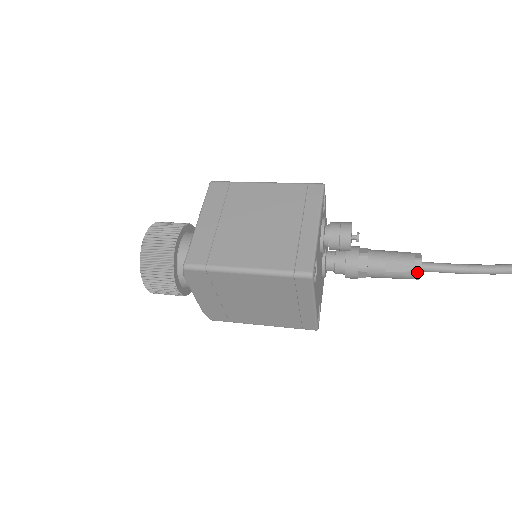
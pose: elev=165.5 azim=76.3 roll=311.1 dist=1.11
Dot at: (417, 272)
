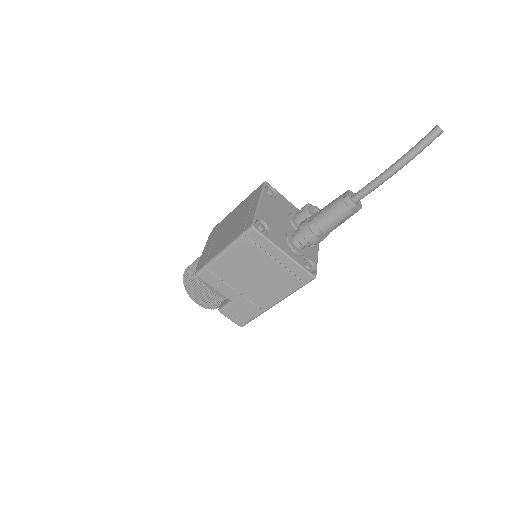
Dot at: (345, 192)
